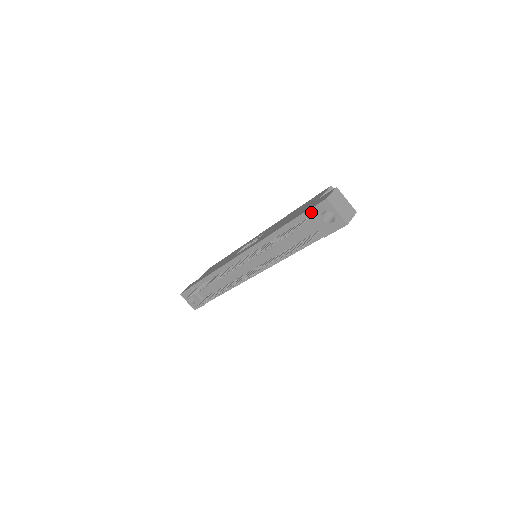
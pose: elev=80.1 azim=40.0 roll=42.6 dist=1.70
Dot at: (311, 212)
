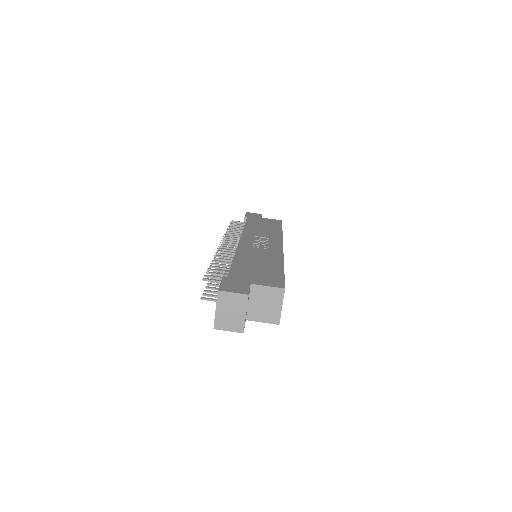
Dot at: occluded
